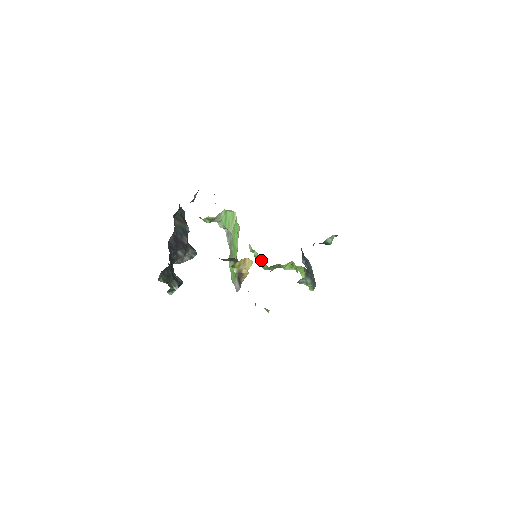
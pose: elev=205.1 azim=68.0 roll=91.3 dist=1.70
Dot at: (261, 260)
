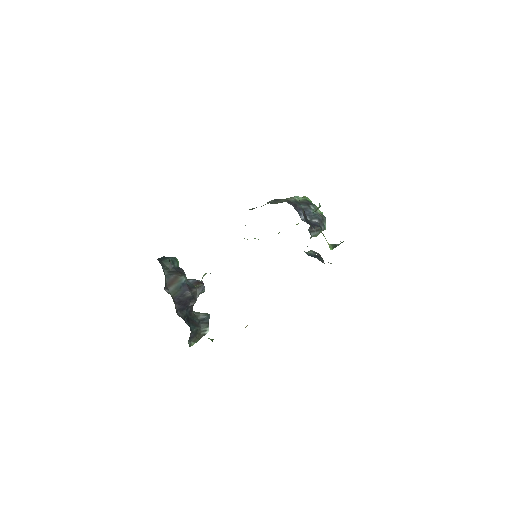
Dot at: occluded
